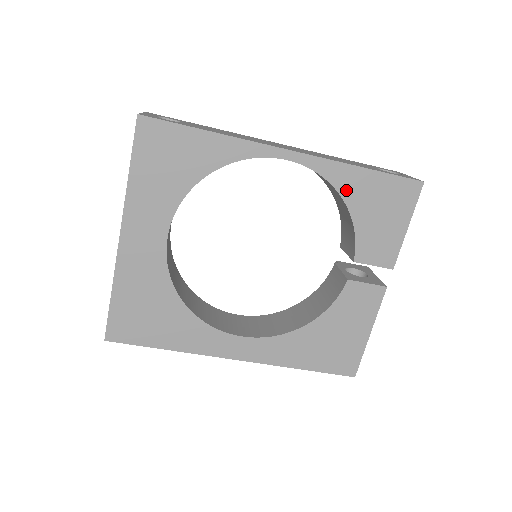
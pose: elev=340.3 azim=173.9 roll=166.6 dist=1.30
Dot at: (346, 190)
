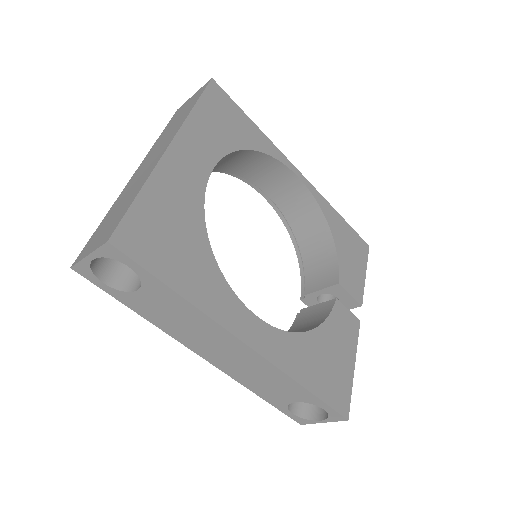
Dot at: (331, 222)
